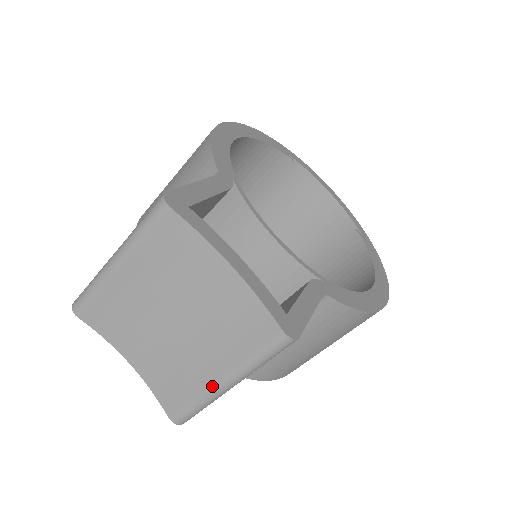
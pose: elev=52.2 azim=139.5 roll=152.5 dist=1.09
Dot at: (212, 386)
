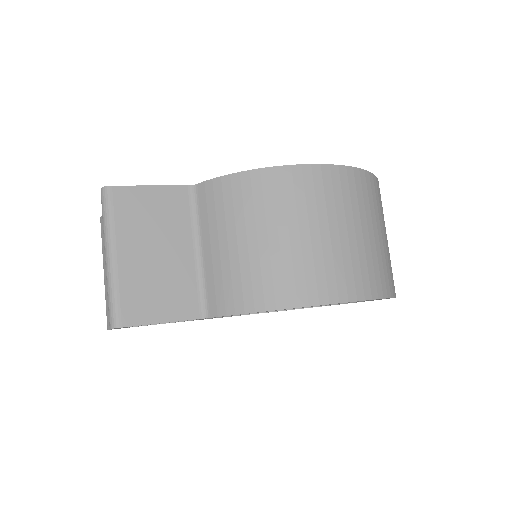
Dot at: (106, 269)
